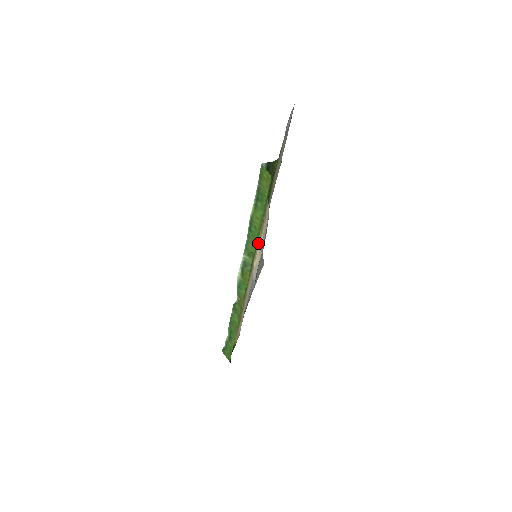
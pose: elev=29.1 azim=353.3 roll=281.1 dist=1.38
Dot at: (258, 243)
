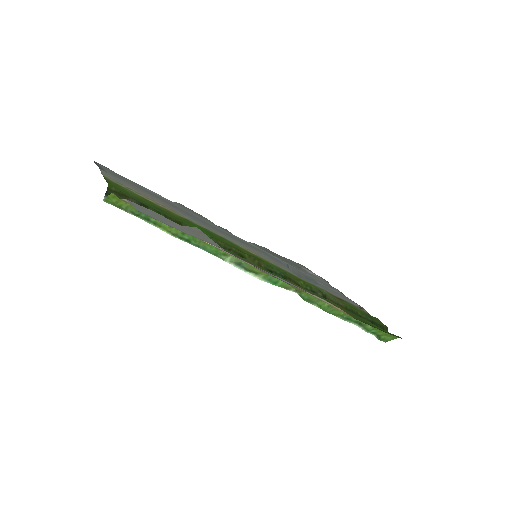
Dot at: occluded
